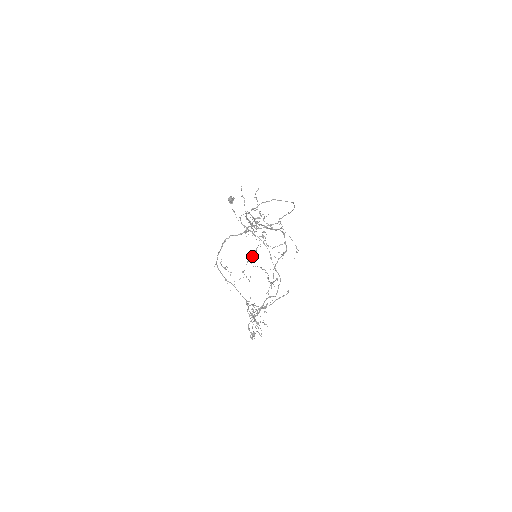
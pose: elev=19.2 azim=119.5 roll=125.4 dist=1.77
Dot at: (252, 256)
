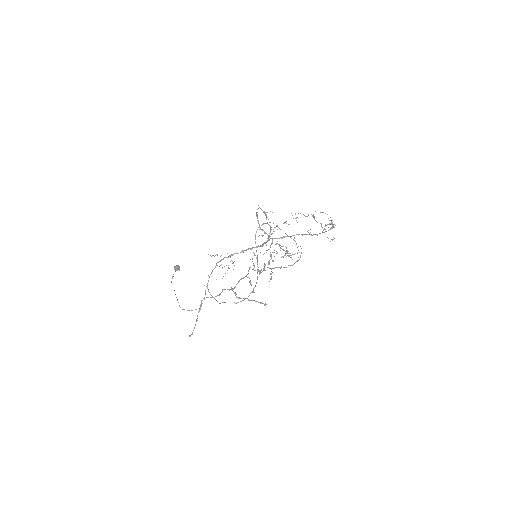
Dot at: (304, 215)
